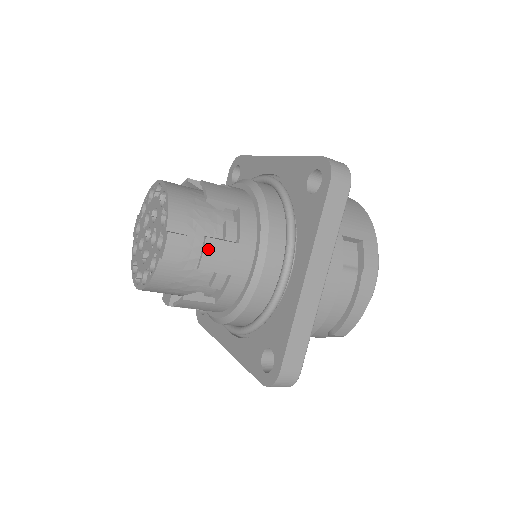
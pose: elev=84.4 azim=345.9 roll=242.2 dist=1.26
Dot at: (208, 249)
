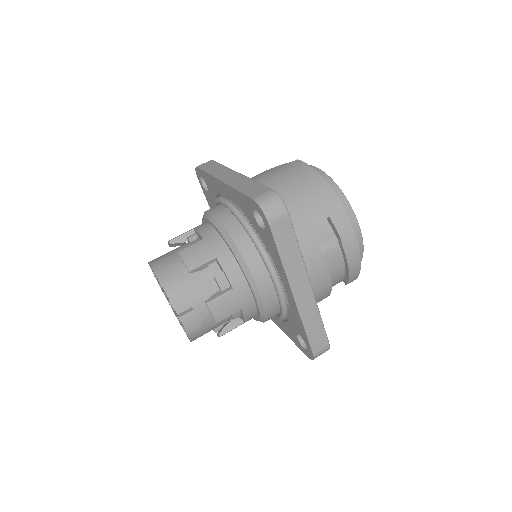
Dot at: (213, 309)
